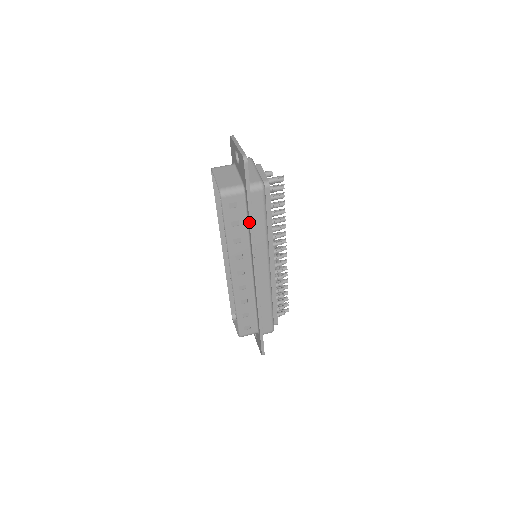
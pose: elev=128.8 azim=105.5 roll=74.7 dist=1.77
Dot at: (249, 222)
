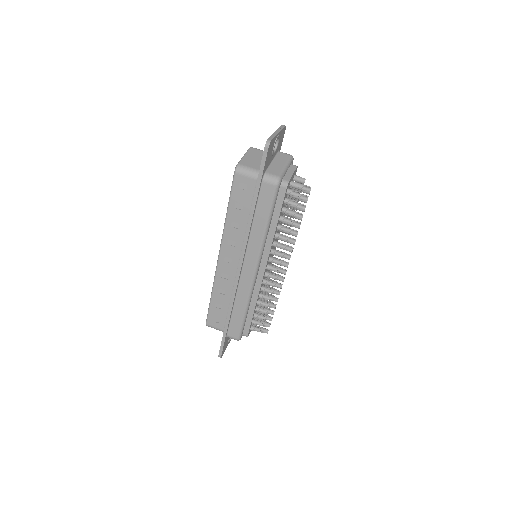
Dot at: (250, 211)
